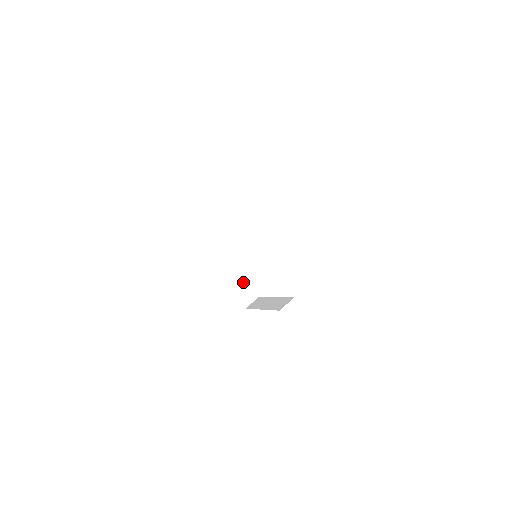
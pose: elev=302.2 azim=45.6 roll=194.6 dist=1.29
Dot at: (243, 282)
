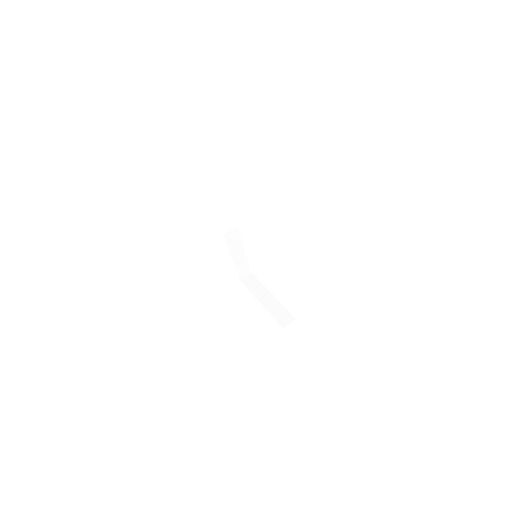
Dot at: (282, 310)
